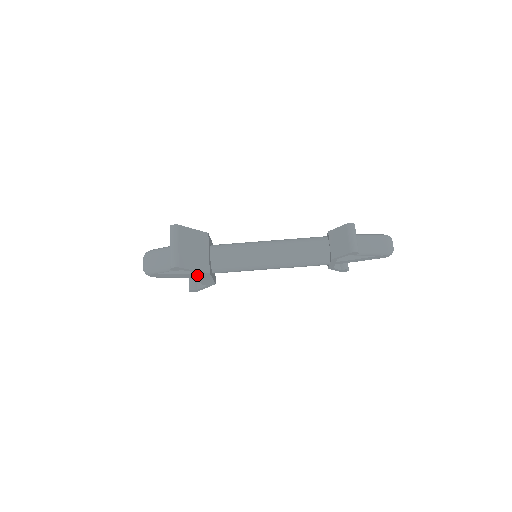
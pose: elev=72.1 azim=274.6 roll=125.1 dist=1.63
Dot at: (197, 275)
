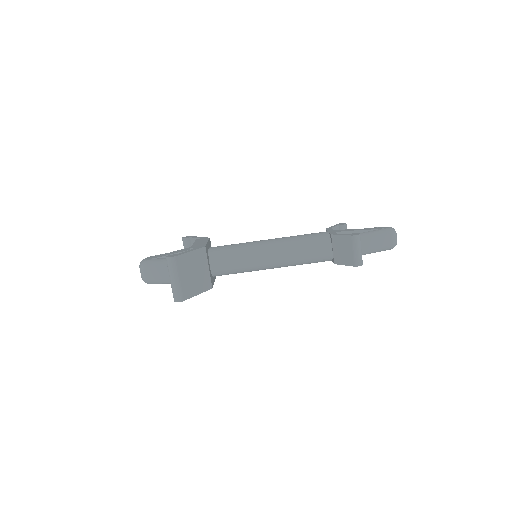
Dot at: occluded
